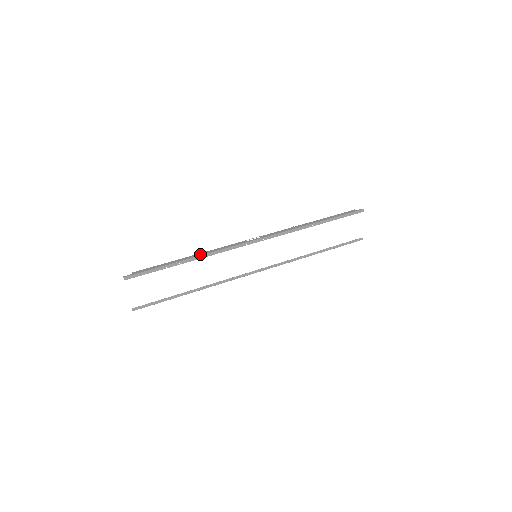
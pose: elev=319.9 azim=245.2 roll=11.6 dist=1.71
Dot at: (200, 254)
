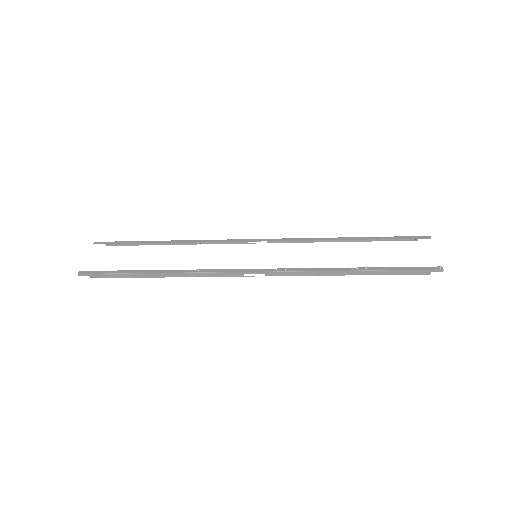
Dot at: (186, 242)
